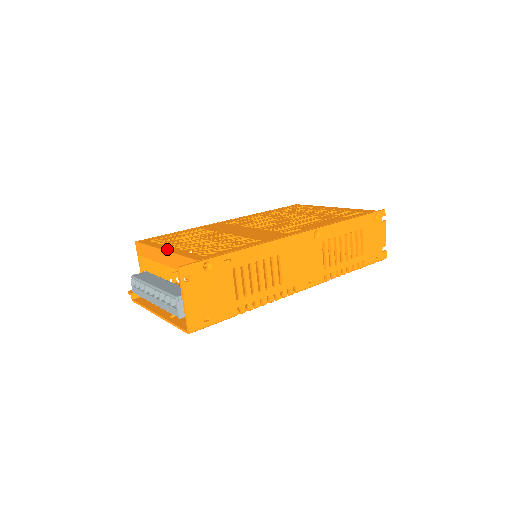
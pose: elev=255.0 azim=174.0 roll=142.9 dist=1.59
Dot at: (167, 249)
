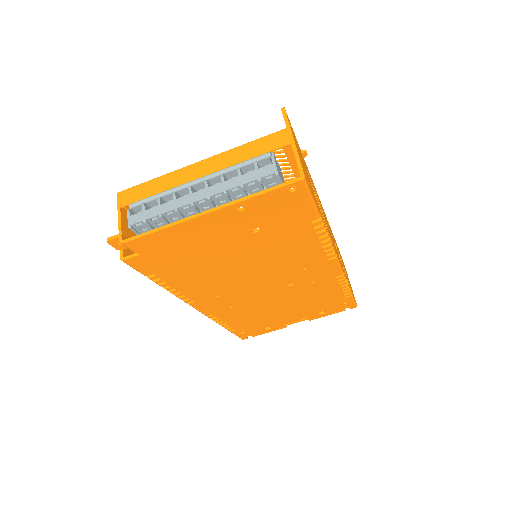
Dot at: (204, 162)
